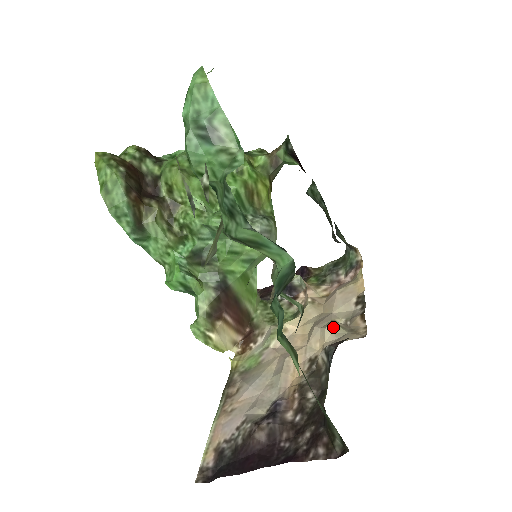
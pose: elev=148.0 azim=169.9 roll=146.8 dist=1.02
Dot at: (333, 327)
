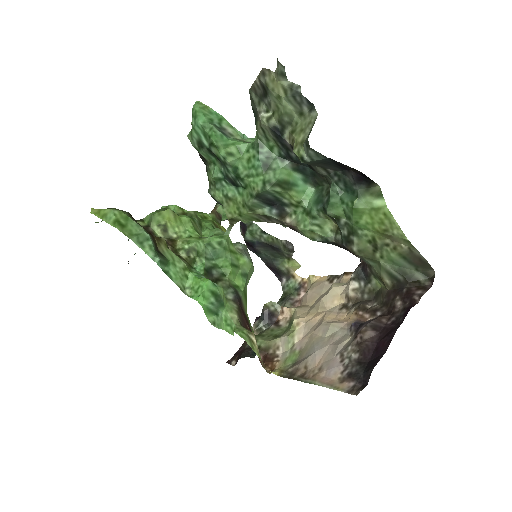
Dot at: (336, 285)
